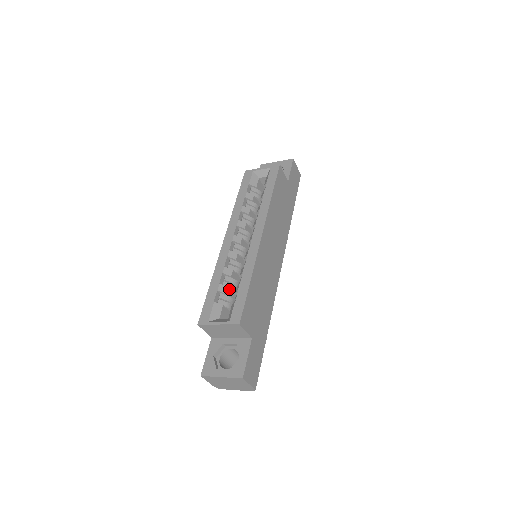
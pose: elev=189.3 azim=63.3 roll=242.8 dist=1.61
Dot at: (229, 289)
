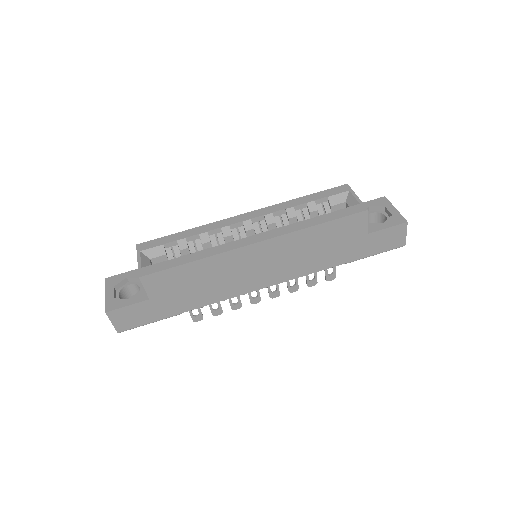
Dot at: (188, 250)
